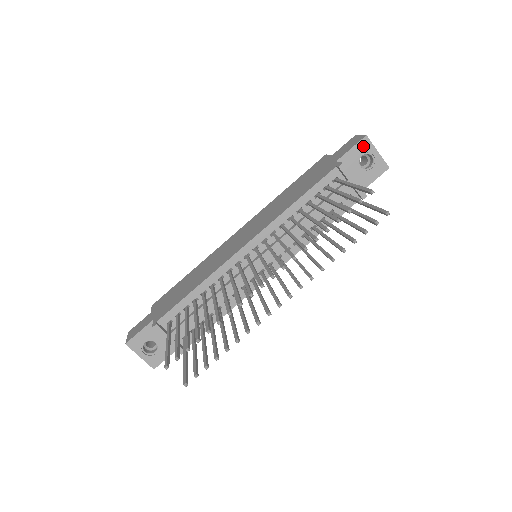
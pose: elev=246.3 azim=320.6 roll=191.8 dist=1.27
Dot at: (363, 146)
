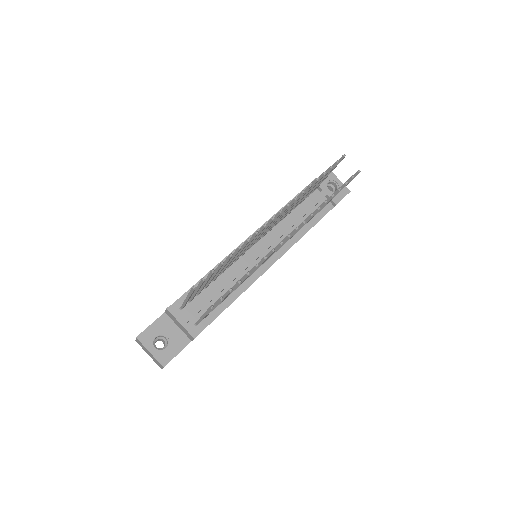
Dot at: (328, 175)
